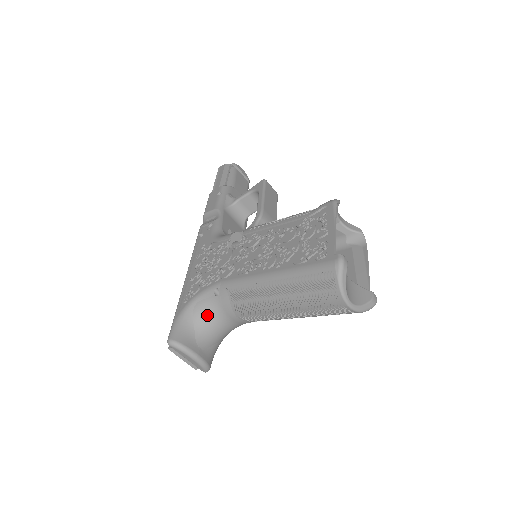
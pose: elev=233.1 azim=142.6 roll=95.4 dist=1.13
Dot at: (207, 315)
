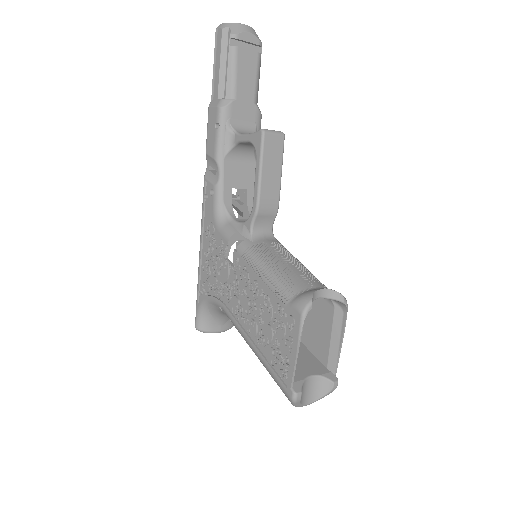
Dot at: (220, 313)
